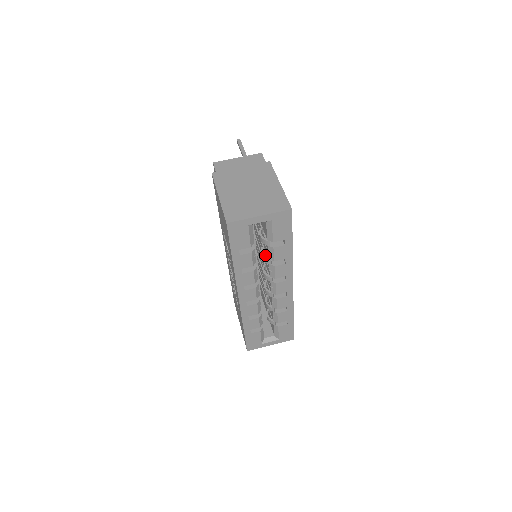
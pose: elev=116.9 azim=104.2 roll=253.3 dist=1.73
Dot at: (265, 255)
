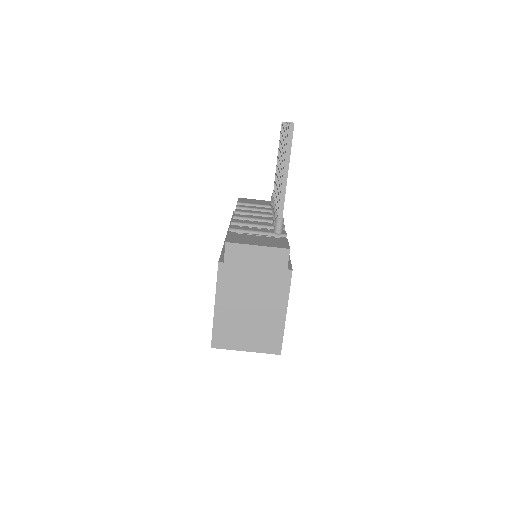
Dot at: occluded
